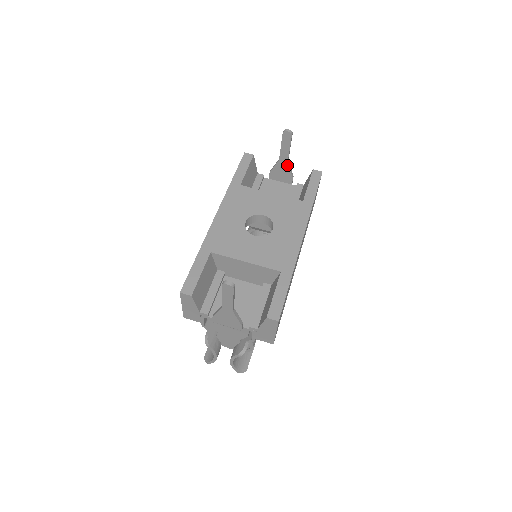
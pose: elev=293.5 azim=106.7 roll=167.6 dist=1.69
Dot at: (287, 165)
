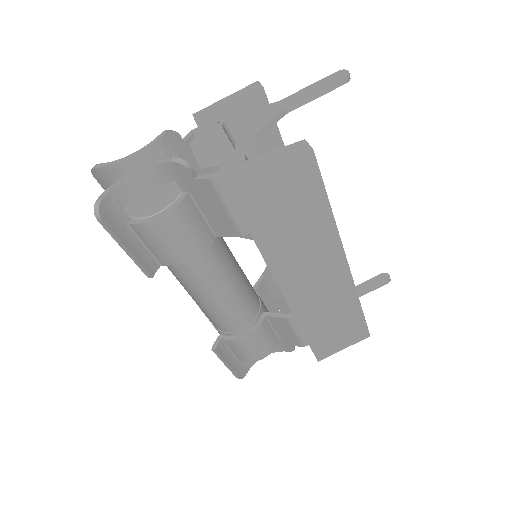
Dot at: occluded
